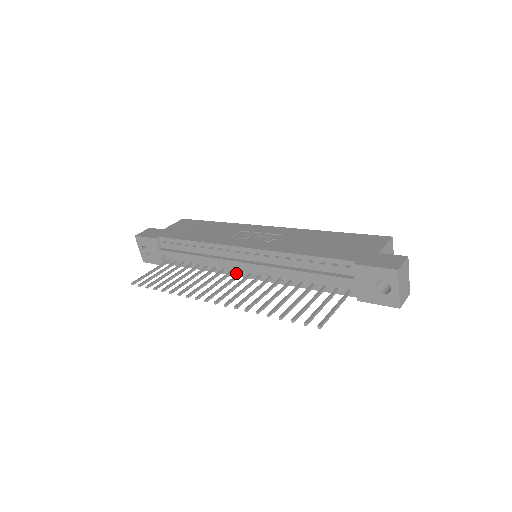
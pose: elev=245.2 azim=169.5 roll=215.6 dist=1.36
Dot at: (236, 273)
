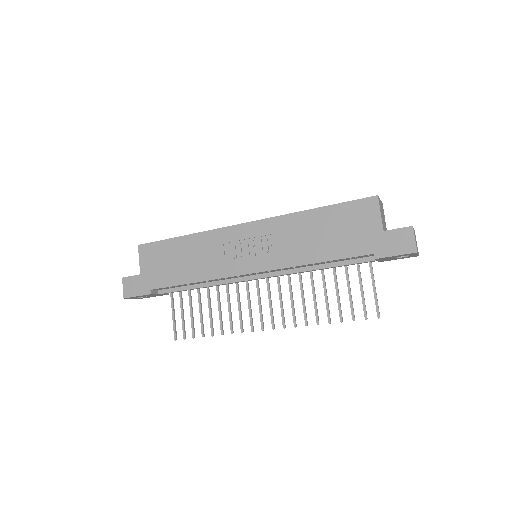
Dot at: occluded
